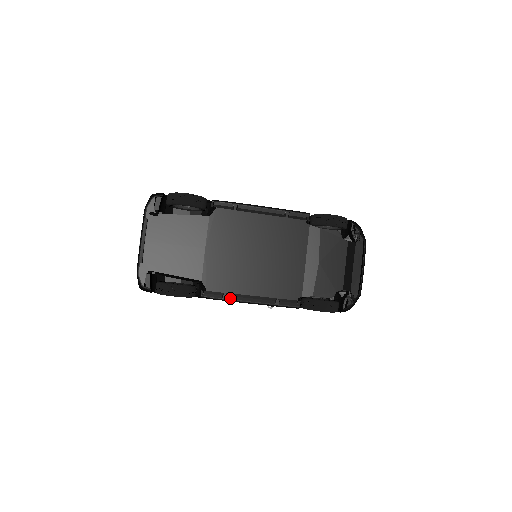
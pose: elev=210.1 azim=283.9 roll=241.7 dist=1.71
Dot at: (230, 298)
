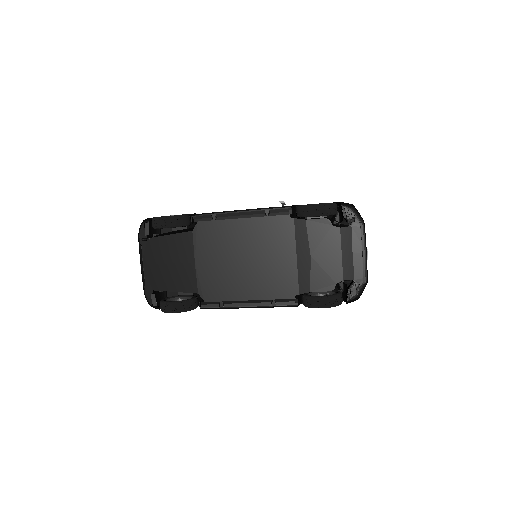
Dot at: (227, 306)
